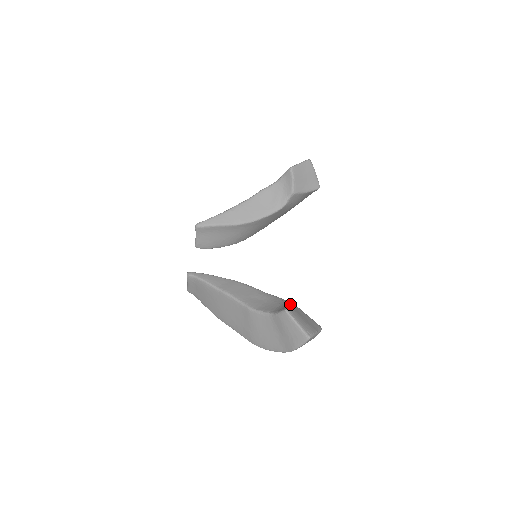
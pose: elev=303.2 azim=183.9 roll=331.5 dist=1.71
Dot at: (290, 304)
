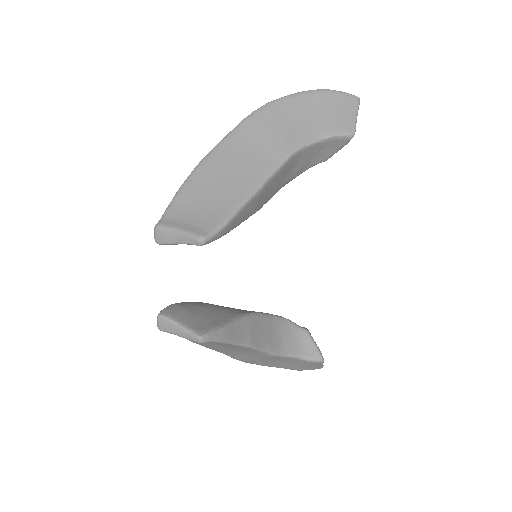
Dot at: (315, 342)
